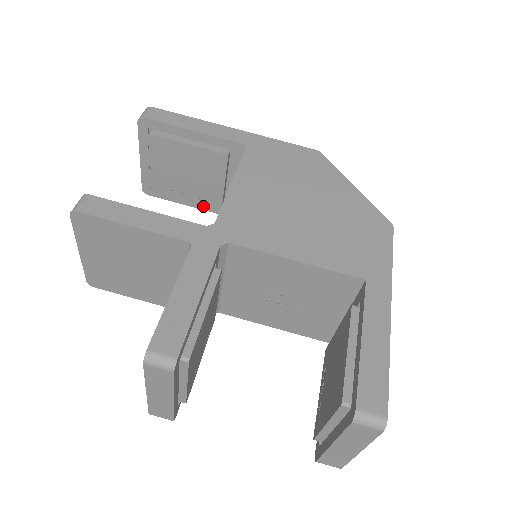
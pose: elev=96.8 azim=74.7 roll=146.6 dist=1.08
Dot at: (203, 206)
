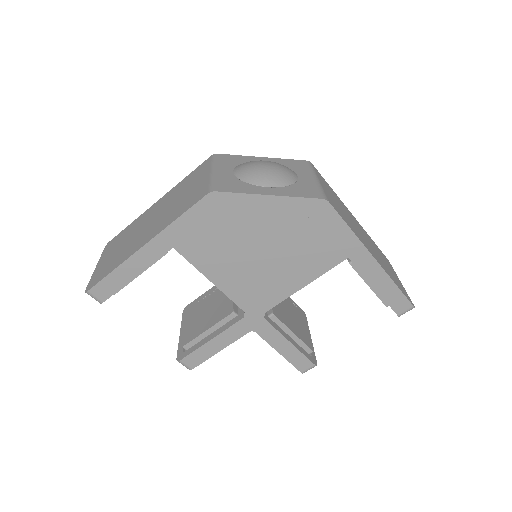
Dot at: occluded
